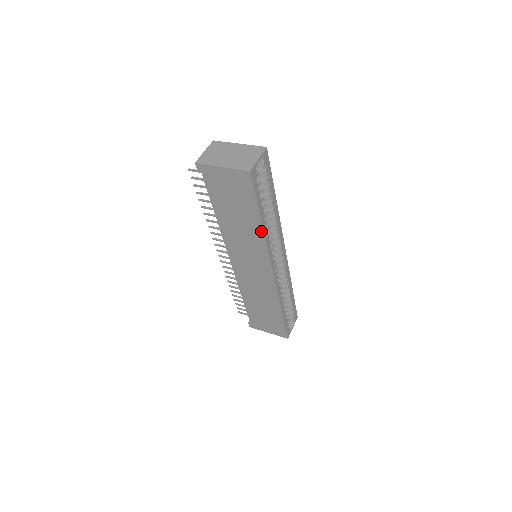
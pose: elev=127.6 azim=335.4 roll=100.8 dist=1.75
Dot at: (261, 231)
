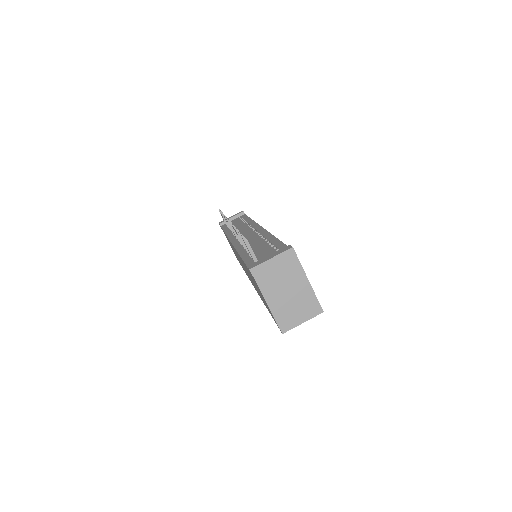
Dot at: (263, 302)
